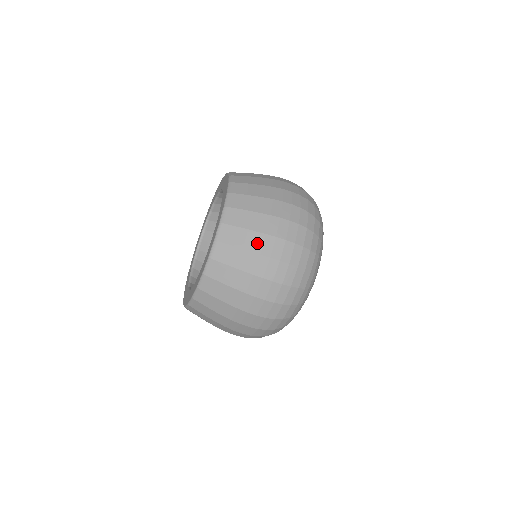
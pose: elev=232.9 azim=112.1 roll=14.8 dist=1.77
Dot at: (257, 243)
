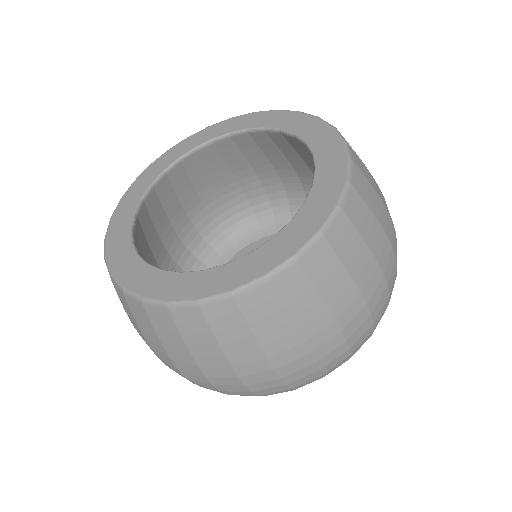
Dot at: (244, 356)
